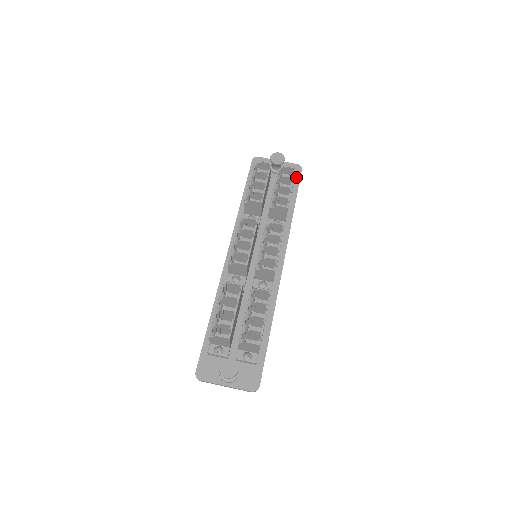
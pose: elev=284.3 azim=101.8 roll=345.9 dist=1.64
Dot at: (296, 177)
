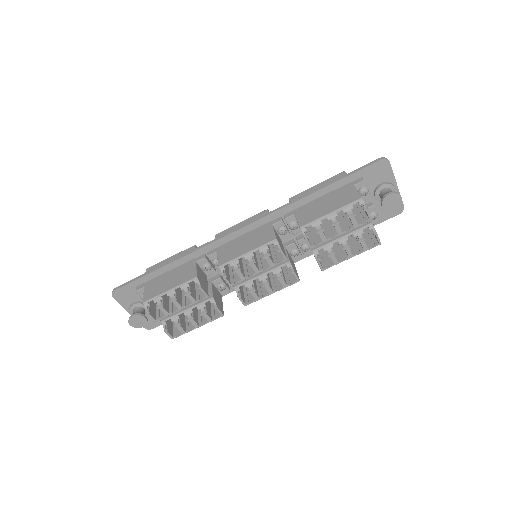
Dot at: (383, 217)
